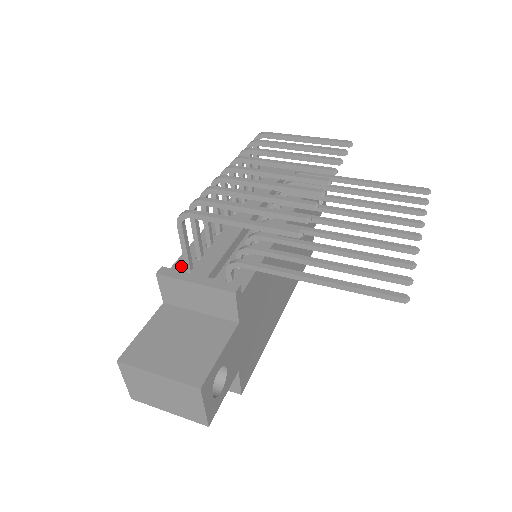
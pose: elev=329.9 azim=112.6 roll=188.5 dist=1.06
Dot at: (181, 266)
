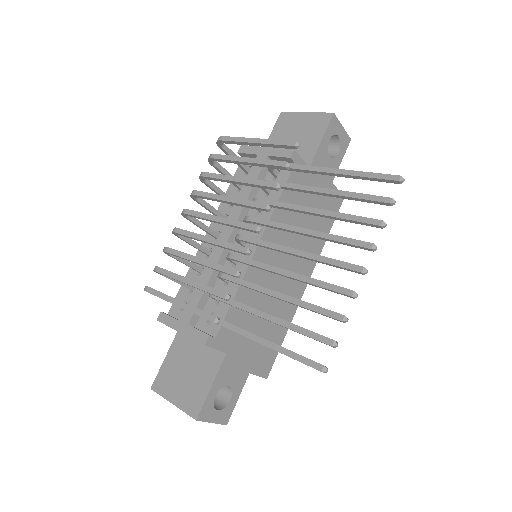
Dot at: occluded
